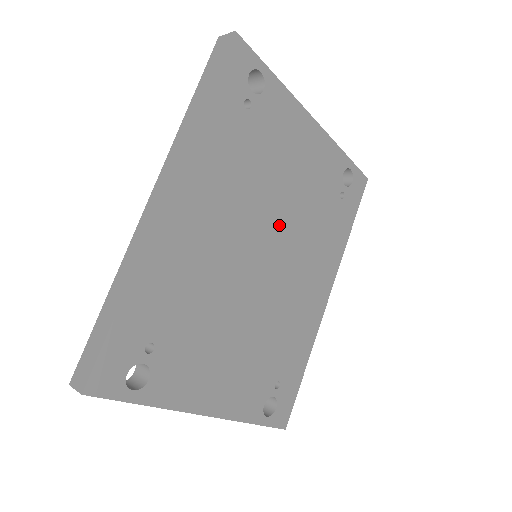
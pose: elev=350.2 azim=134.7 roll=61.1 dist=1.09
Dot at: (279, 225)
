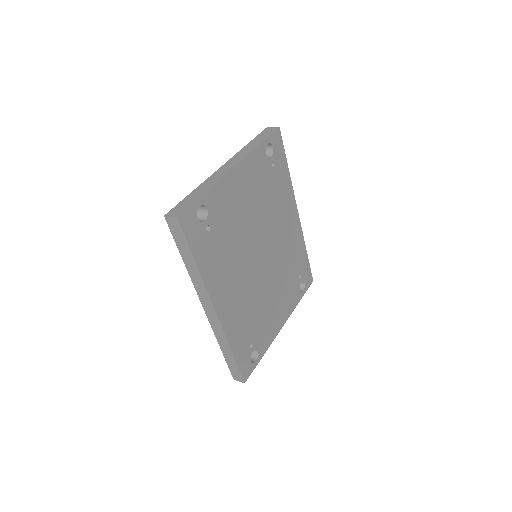
Dot at: (258, 236)
